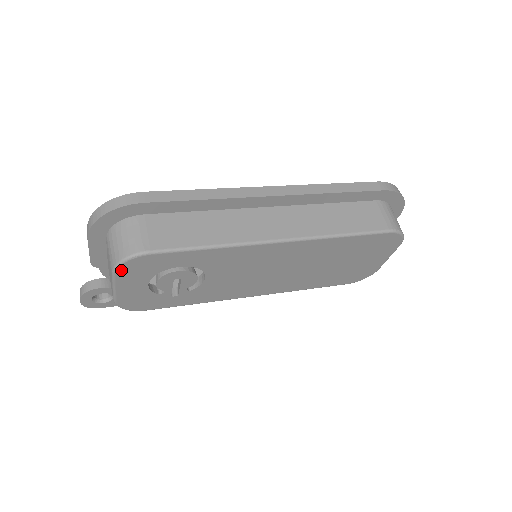
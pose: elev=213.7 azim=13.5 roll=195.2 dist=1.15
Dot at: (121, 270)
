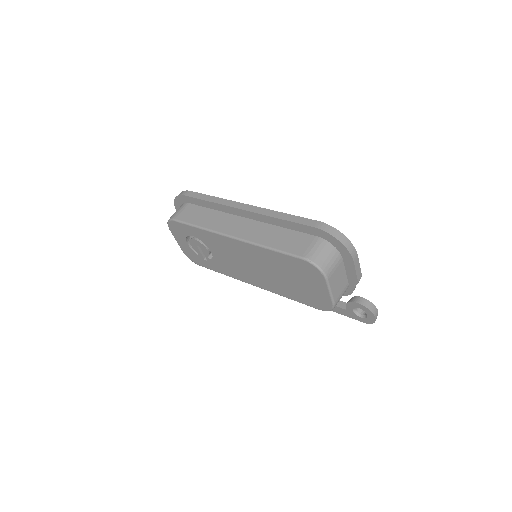
Dot at: (170, 227)
